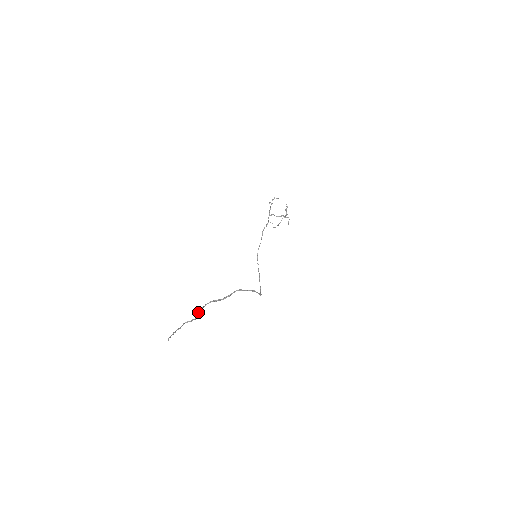
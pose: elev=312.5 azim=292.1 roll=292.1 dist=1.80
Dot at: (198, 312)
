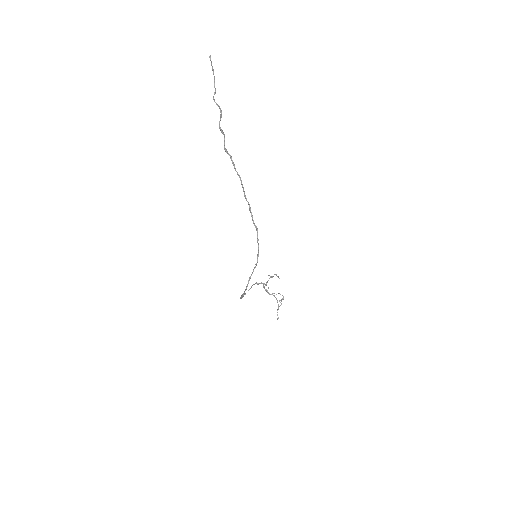
Dot at: (222, 130)
